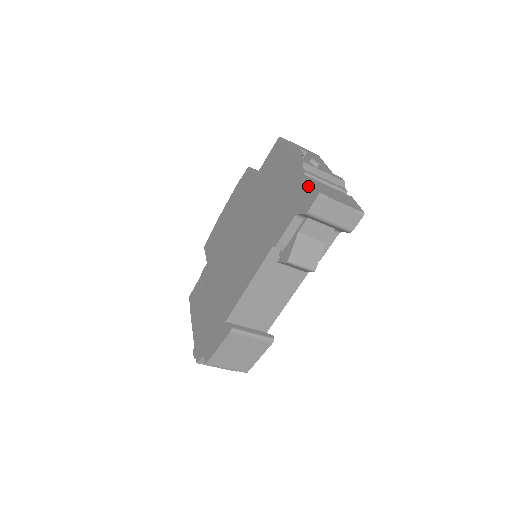
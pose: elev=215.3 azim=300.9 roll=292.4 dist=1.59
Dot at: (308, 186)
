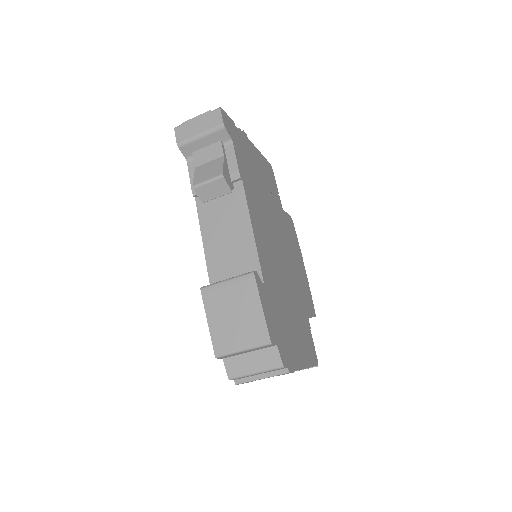
Dot at: occluded
